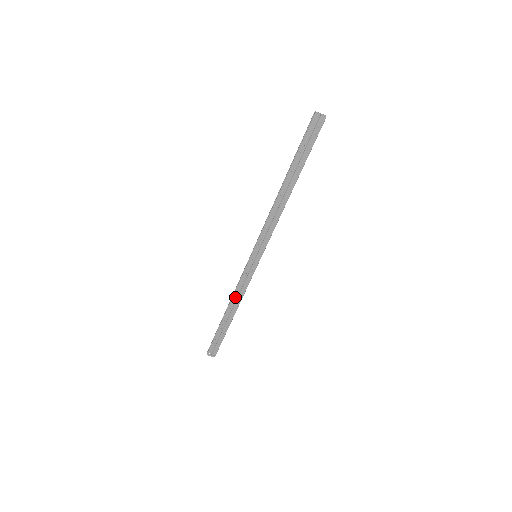
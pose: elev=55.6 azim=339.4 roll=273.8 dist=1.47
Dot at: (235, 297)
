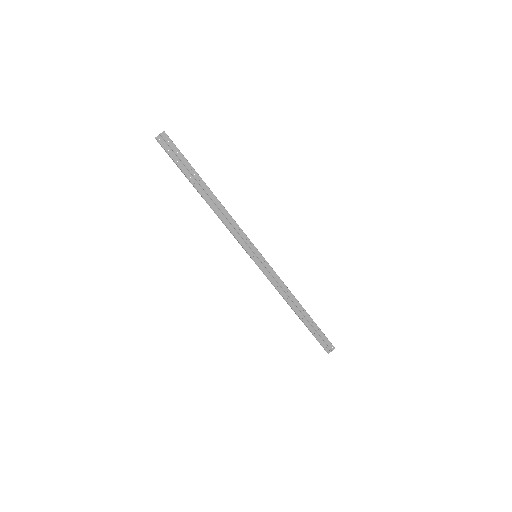
Dot at: (285, 296)
